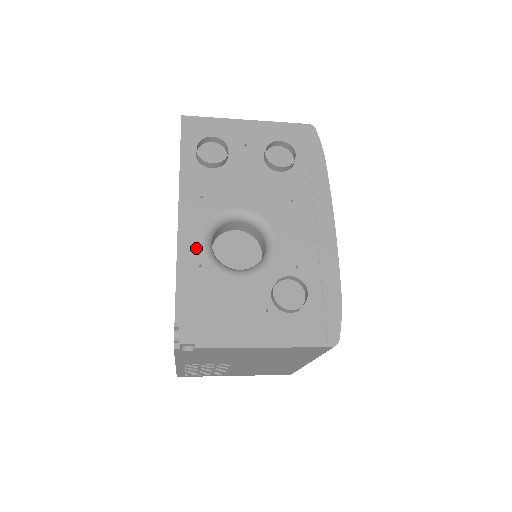
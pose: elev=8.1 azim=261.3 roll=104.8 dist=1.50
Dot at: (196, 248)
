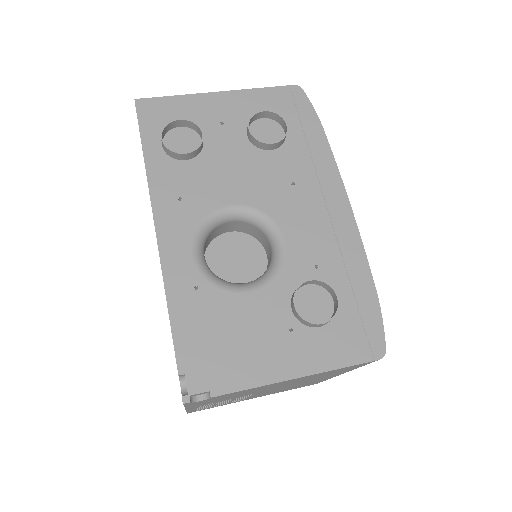
Dot at: (186, 266)
